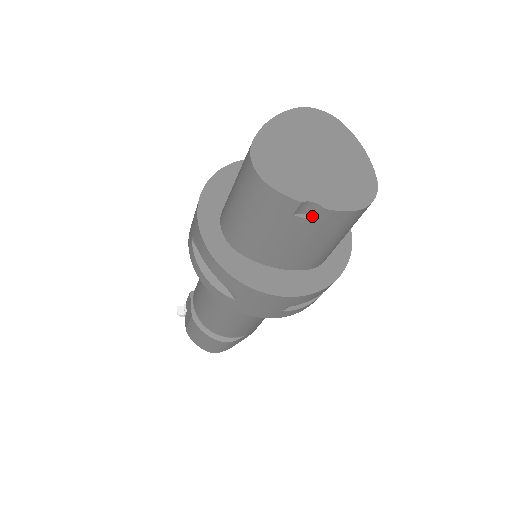
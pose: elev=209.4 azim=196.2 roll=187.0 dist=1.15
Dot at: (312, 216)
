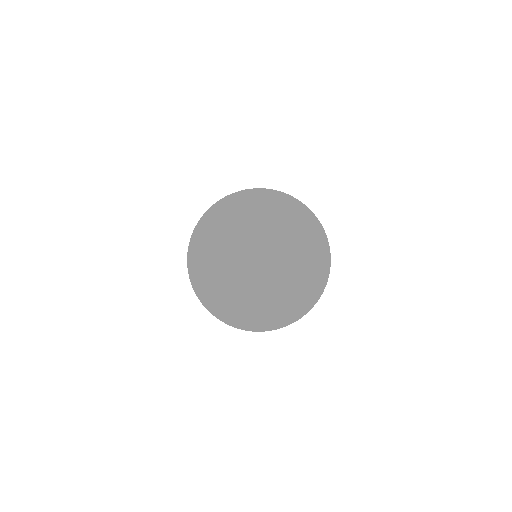
Dot at: occluded
